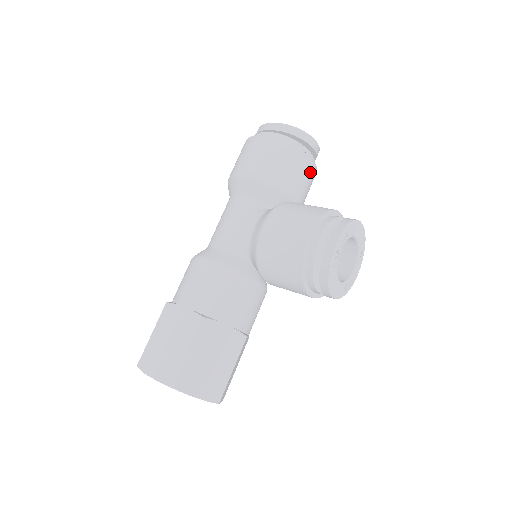
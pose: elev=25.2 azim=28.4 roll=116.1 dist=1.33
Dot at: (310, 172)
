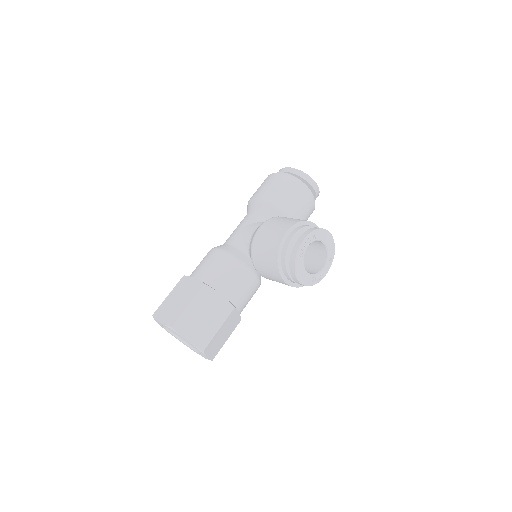
Dot at: (307, 203)
